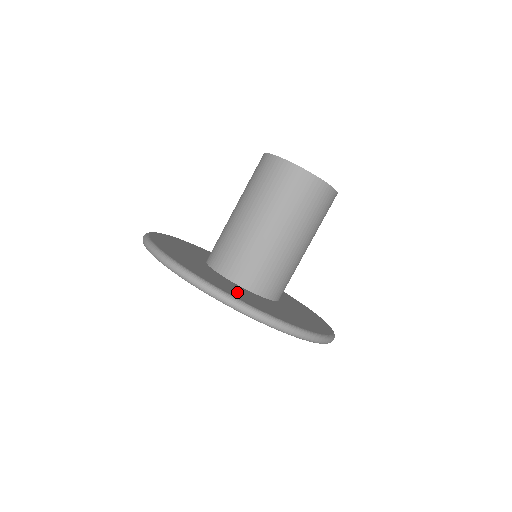
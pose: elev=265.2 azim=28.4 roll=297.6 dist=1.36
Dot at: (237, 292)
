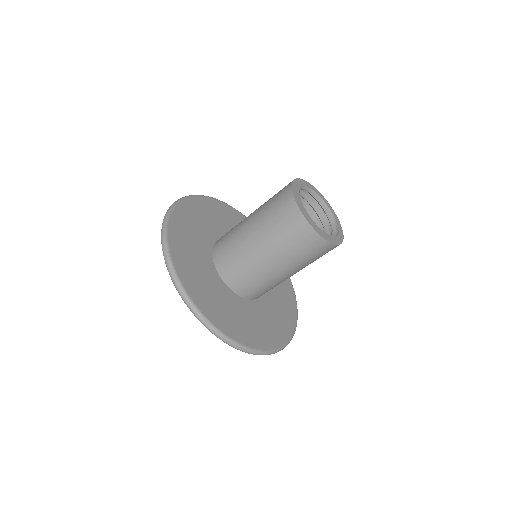
Dot at: (199, 282)
